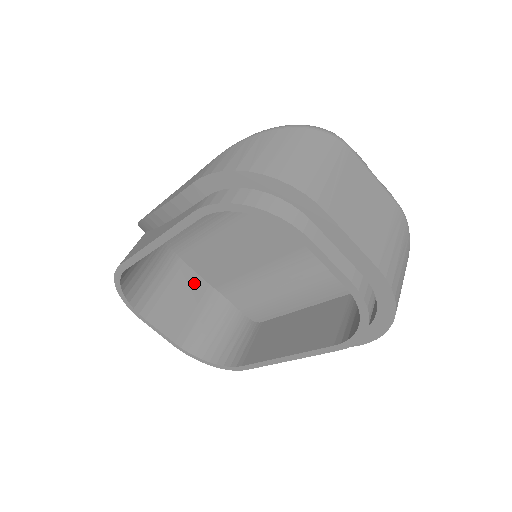
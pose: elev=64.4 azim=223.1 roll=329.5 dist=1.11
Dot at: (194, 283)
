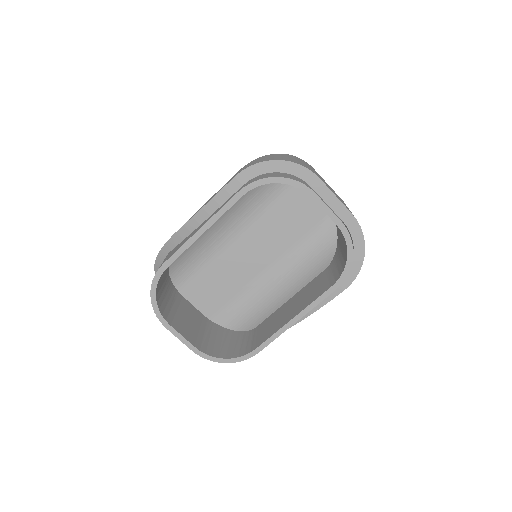
Dot at: (194, 311)
